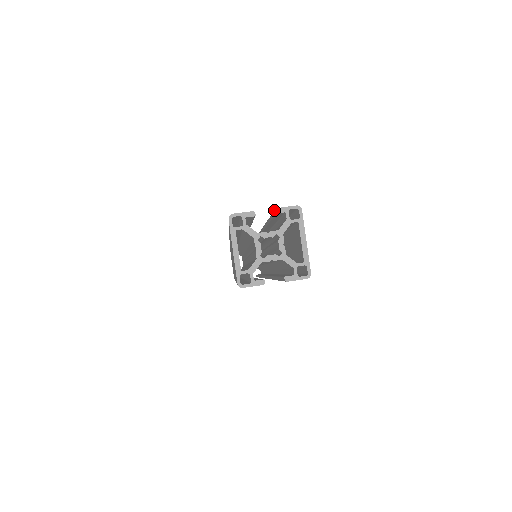
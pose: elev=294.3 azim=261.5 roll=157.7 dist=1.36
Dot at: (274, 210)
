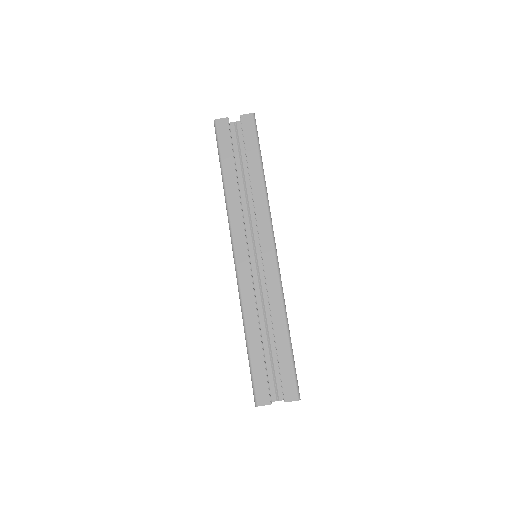
Dot at: occluded
